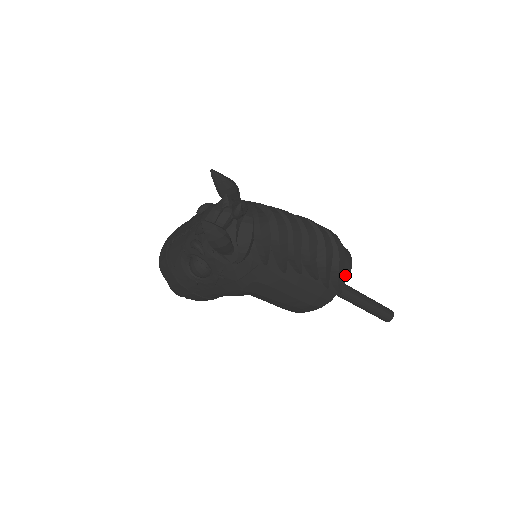
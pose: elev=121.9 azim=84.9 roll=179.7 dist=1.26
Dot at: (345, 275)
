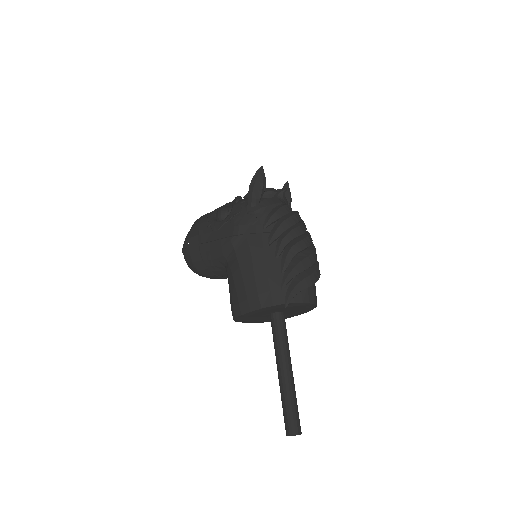
Dot at: (301, 298)
